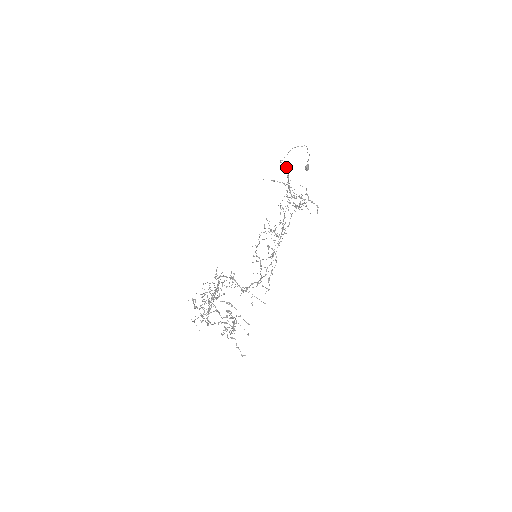
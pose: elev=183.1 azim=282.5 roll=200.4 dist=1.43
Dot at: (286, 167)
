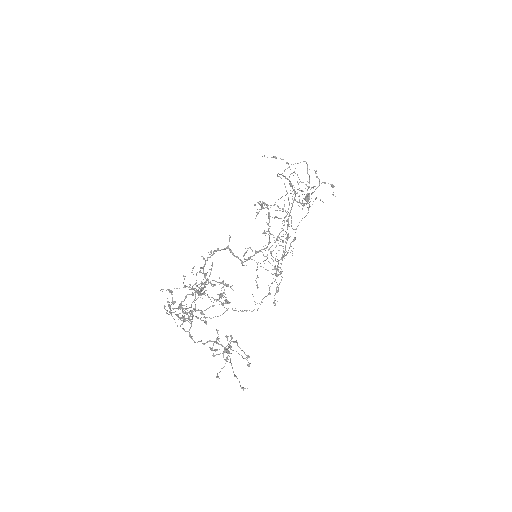
Dot at: occluded
